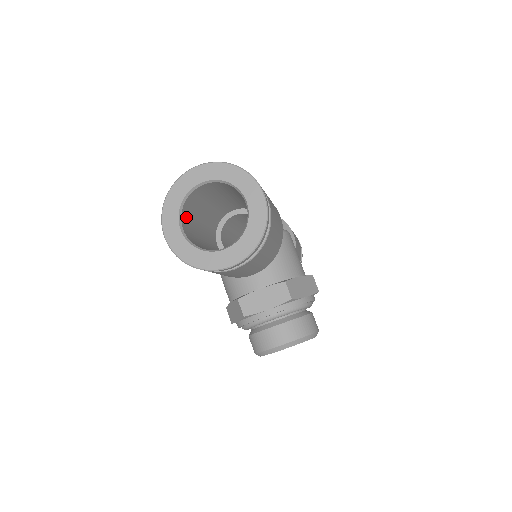
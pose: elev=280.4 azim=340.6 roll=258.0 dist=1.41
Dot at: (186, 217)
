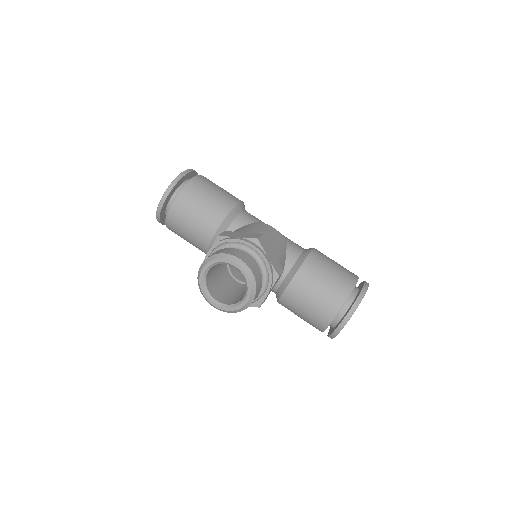
Dot at: occluded
